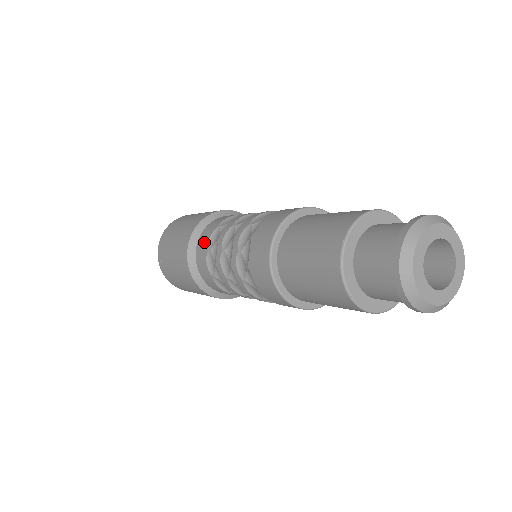
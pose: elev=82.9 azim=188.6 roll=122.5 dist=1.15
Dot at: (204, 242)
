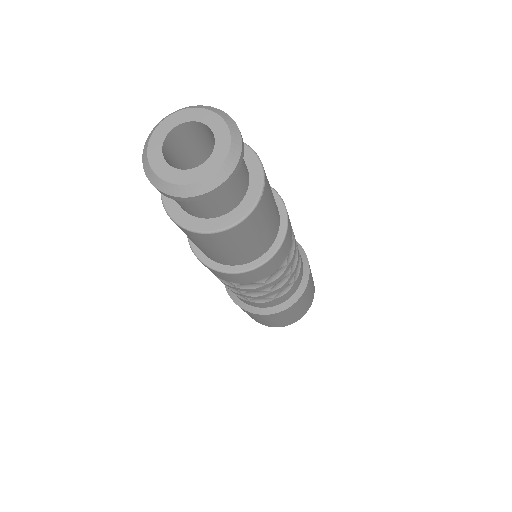
Dot at: occluded
